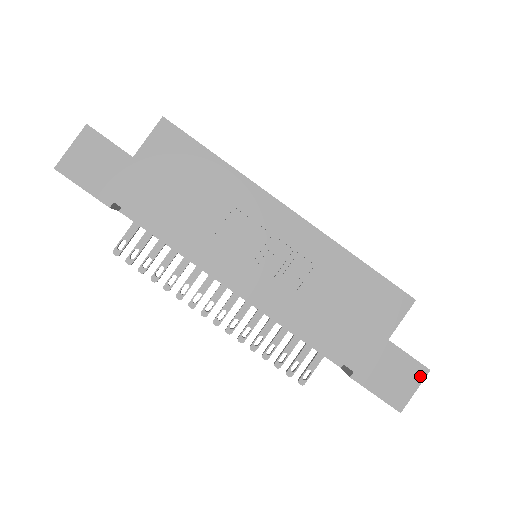
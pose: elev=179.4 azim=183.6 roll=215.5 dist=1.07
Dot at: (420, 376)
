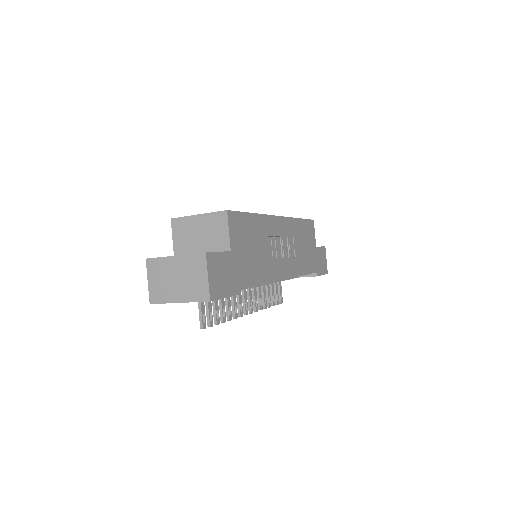
Dot at: (325, 252)
